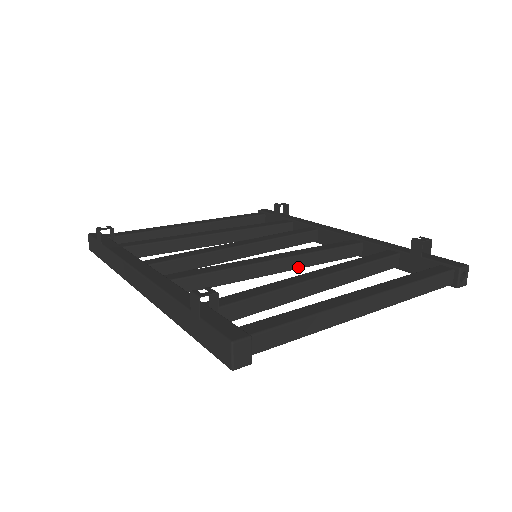
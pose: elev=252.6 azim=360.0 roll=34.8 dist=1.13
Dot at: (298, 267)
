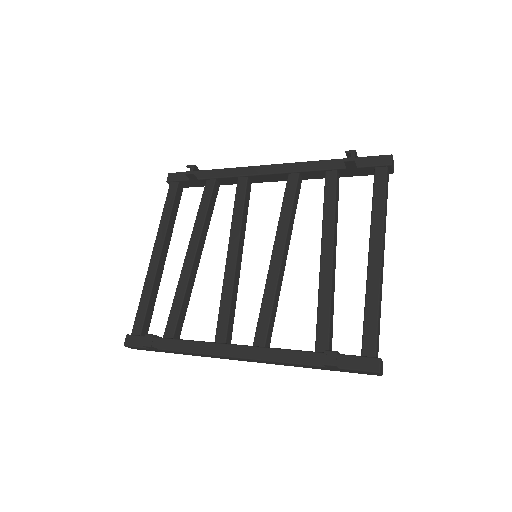
Dot at: occluded
